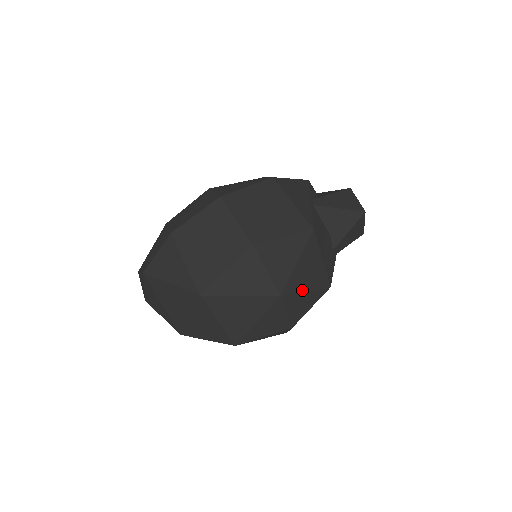
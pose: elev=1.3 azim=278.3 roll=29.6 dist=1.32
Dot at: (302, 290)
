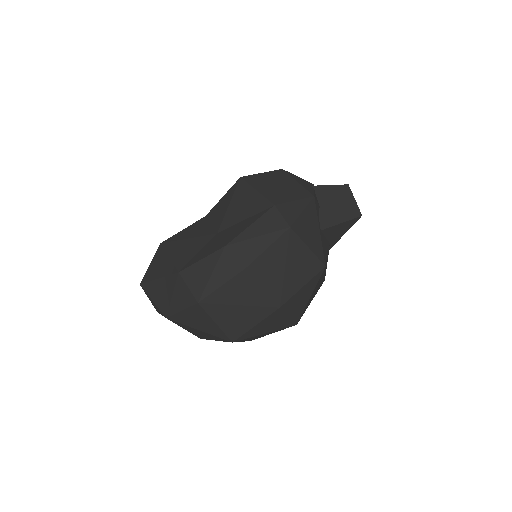
Dot at: occluded
